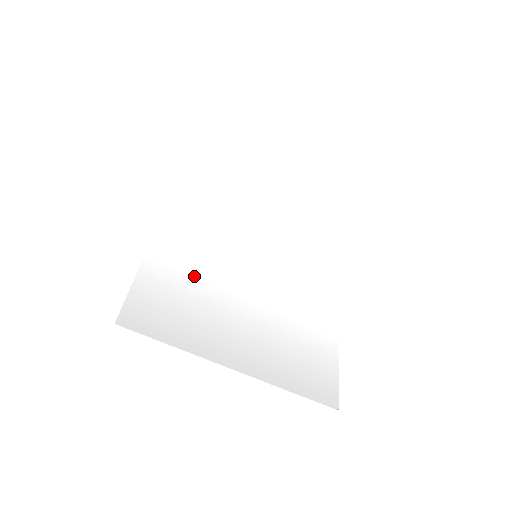
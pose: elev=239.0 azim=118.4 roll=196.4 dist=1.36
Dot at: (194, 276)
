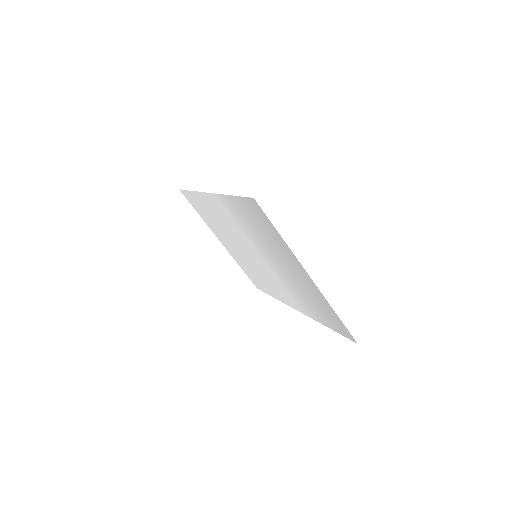
Dot at: (250, 228)
